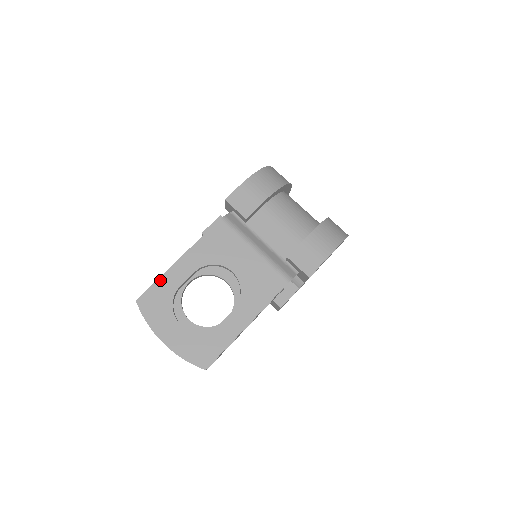
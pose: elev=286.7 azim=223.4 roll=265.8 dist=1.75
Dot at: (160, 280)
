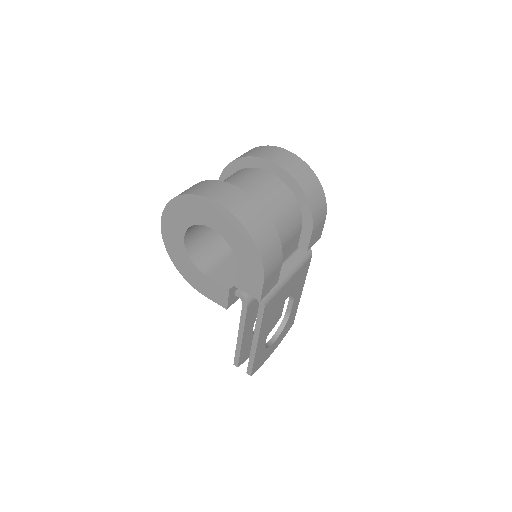
Dot at: (255, 359)
